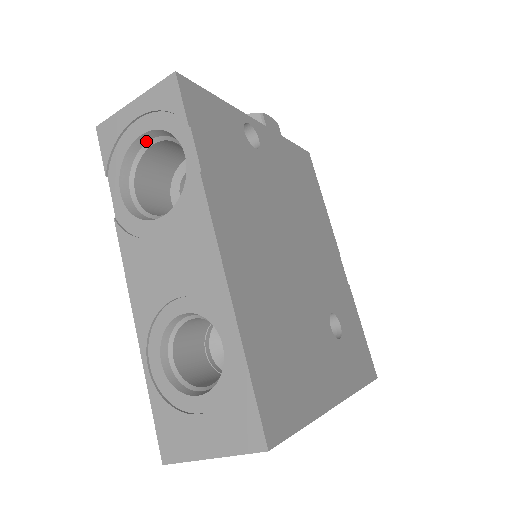
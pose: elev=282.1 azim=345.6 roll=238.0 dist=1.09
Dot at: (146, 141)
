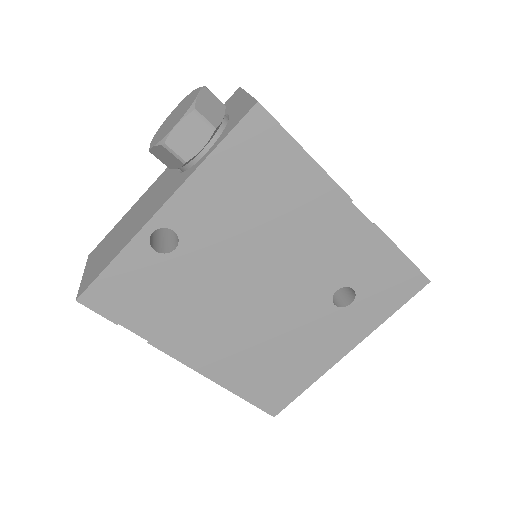
Dot at: occluded
